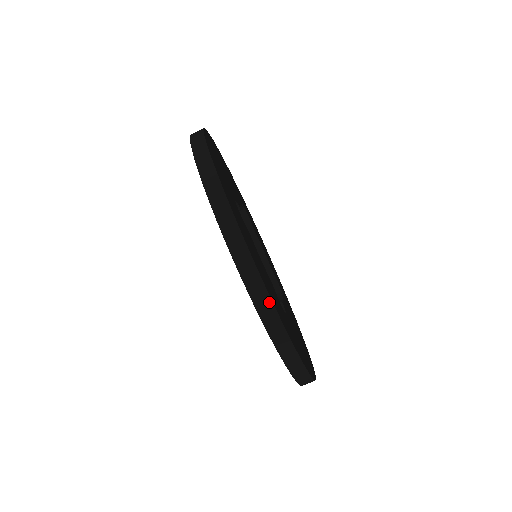
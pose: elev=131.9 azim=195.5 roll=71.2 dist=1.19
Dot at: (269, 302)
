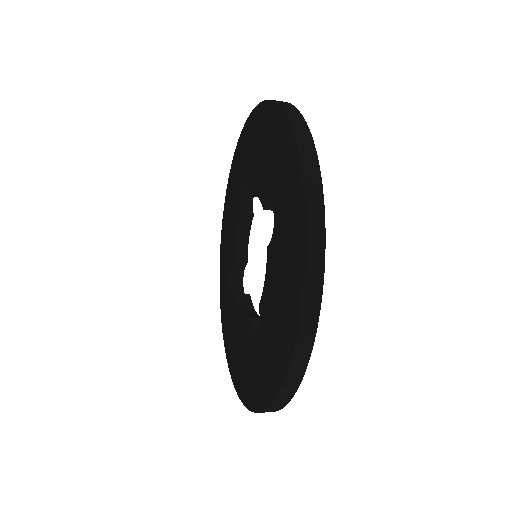
Dot at: (307, 358)
